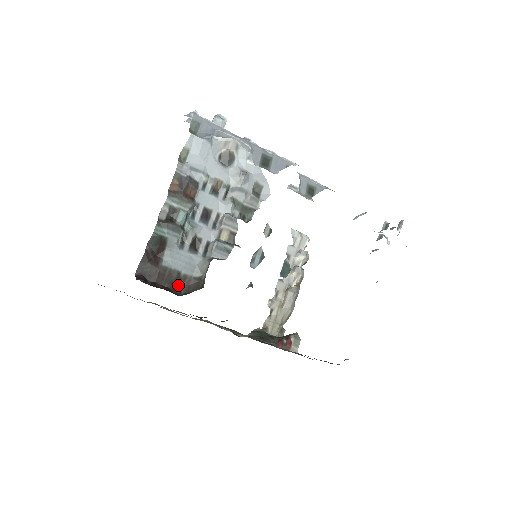
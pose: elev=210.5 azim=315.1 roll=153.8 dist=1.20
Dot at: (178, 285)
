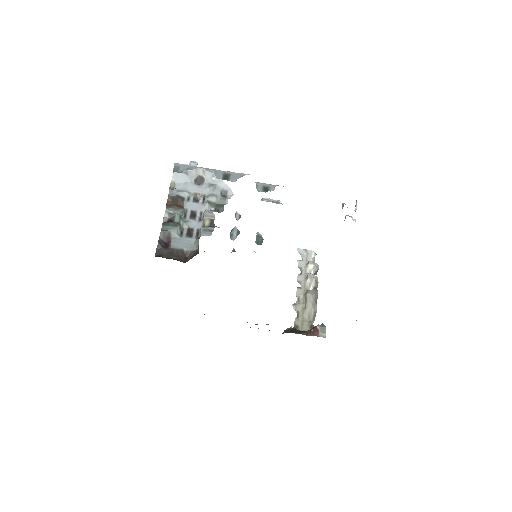
Dot at: (184, 258)
